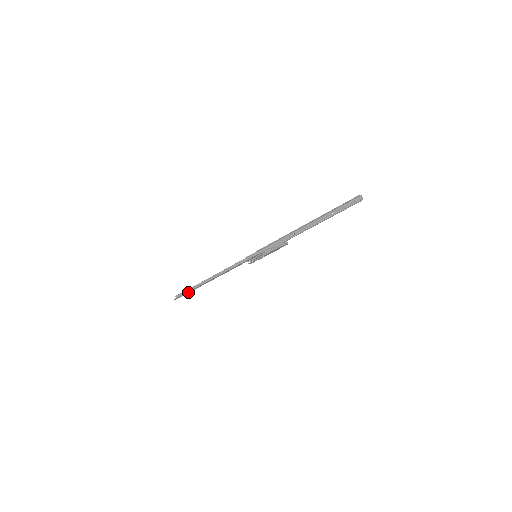
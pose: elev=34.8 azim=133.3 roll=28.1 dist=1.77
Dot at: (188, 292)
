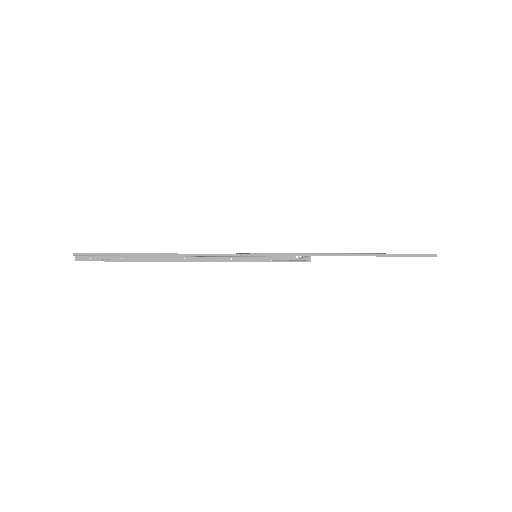
Dot at: (109, 259)
